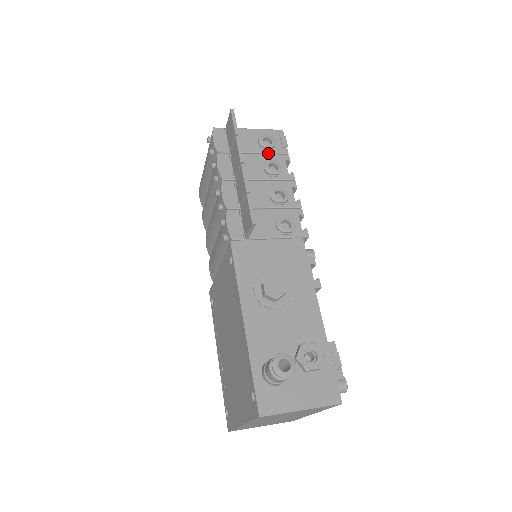
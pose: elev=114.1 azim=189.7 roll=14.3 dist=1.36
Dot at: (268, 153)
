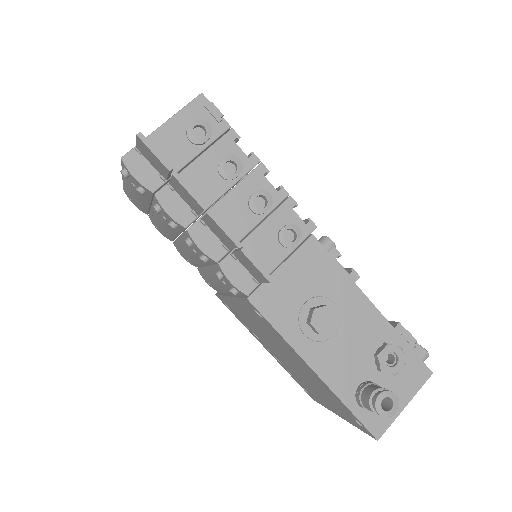
Dot at: (208, 145)
